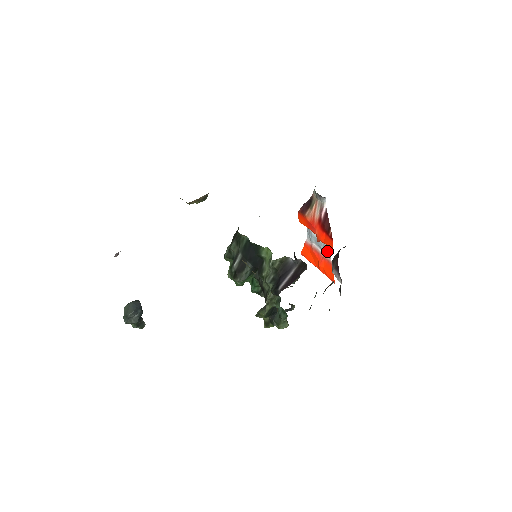
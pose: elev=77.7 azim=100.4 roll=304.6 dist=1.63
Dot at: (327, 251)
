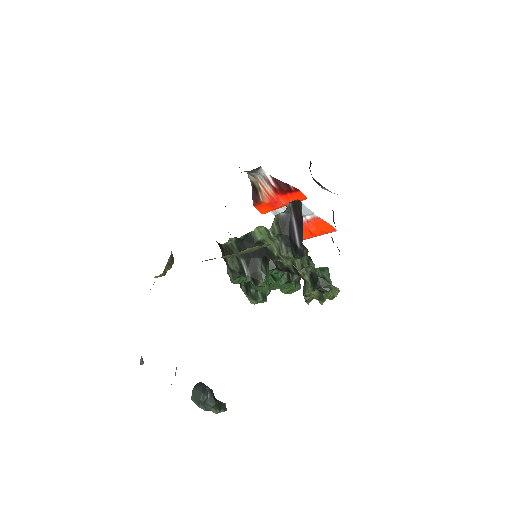
Dot at: (305, 212)
